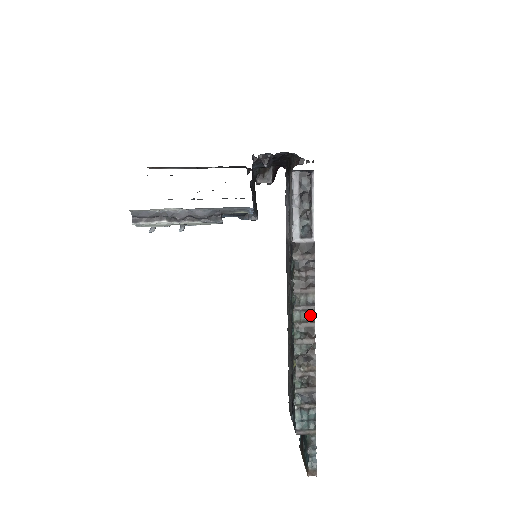
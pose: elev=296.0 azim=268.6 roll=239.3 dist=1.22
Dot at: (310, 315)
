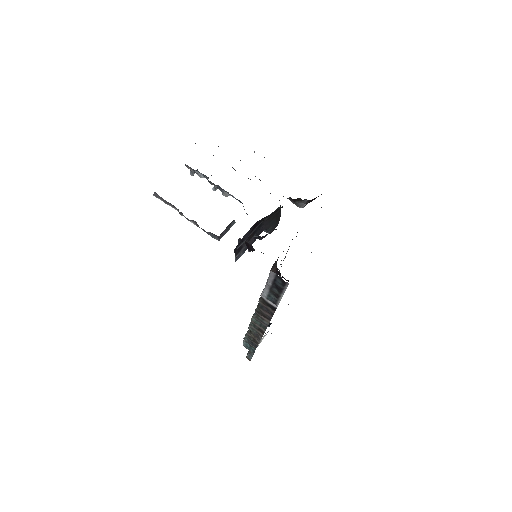
Dot at: (263, 326)
